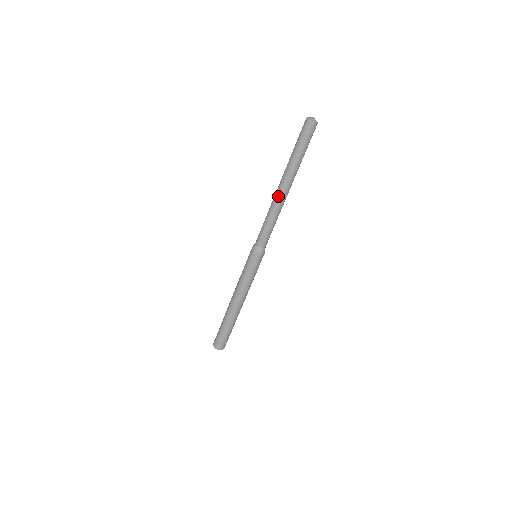
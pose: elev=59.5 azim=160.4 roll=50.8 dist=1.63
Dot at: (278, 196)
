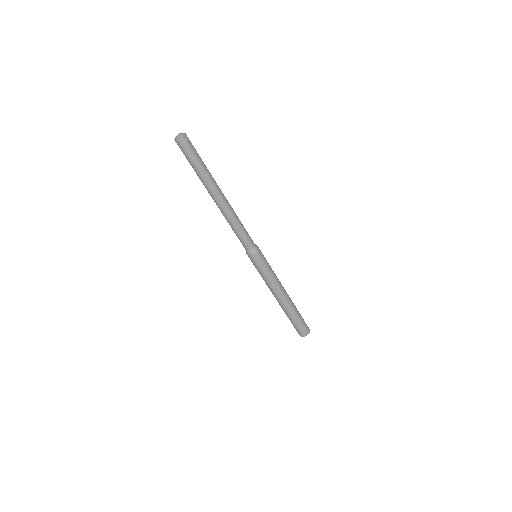
Dot at: (220, 207)
